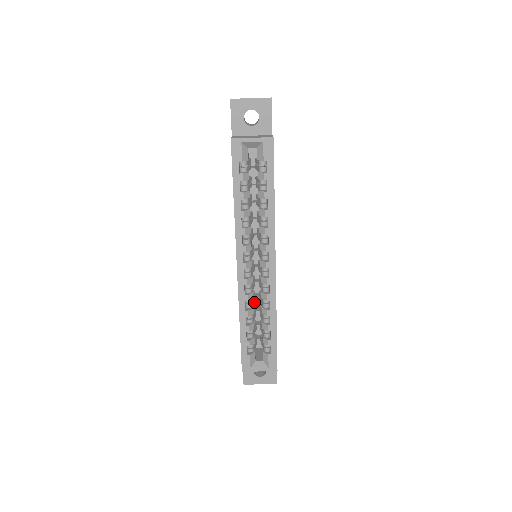
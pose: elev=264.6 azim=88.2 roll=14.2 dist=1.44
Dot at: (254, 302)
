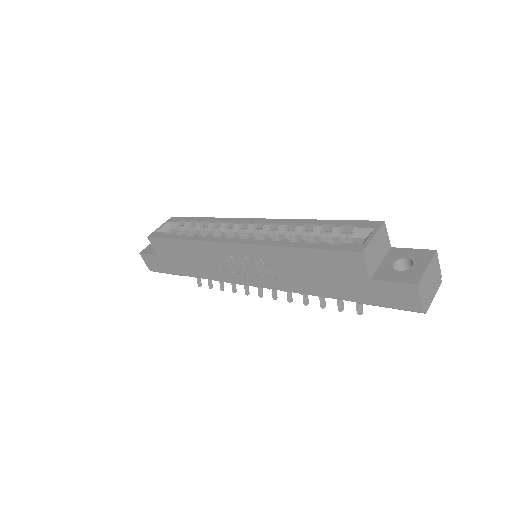
Dot at: occluded
